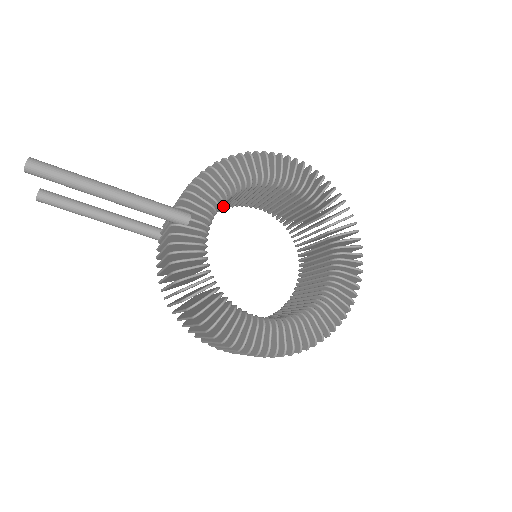
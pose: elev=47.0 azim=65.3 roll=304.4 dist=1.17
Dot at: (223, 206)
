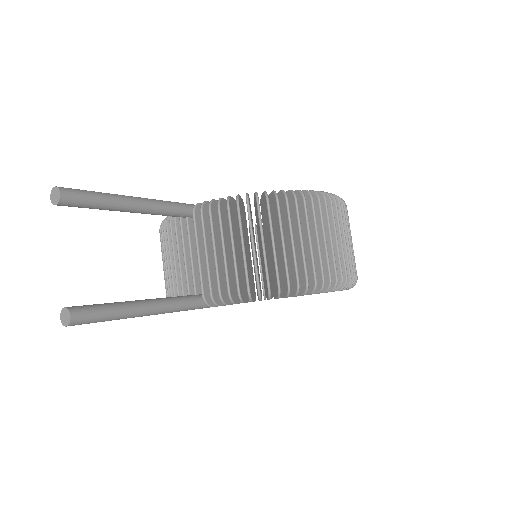
Dot at: occluded
